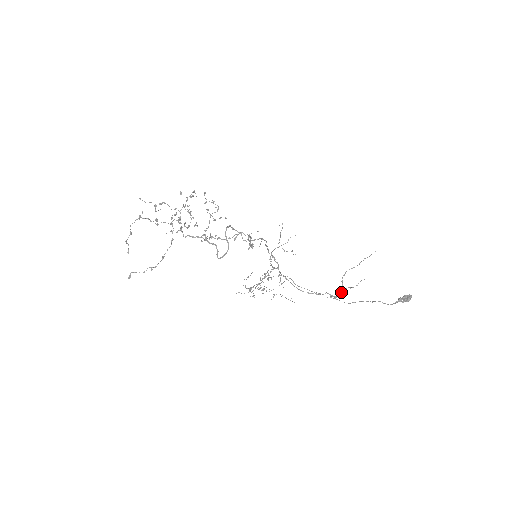
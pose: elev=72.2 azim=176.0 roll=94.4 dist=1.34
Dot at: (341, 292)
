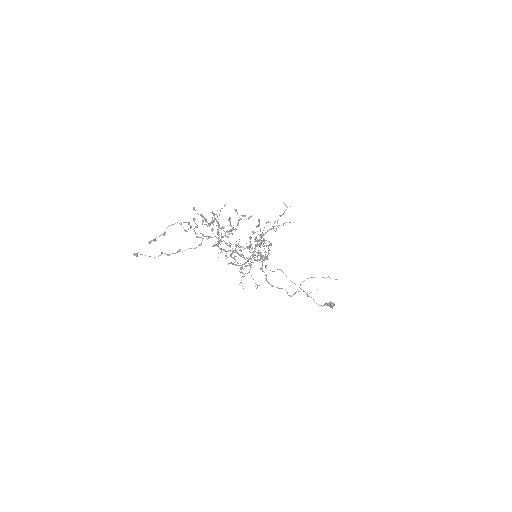
Dot at: (295, 293)
